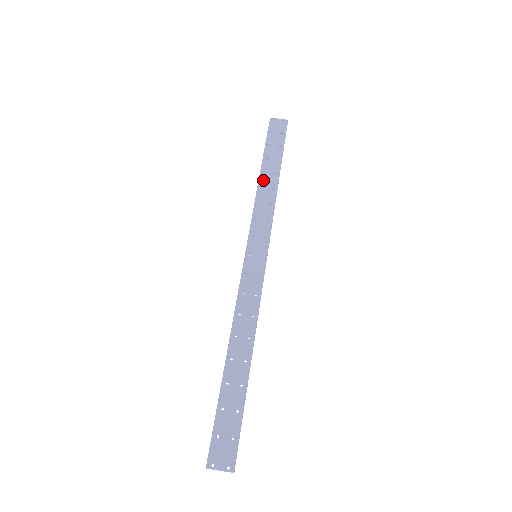
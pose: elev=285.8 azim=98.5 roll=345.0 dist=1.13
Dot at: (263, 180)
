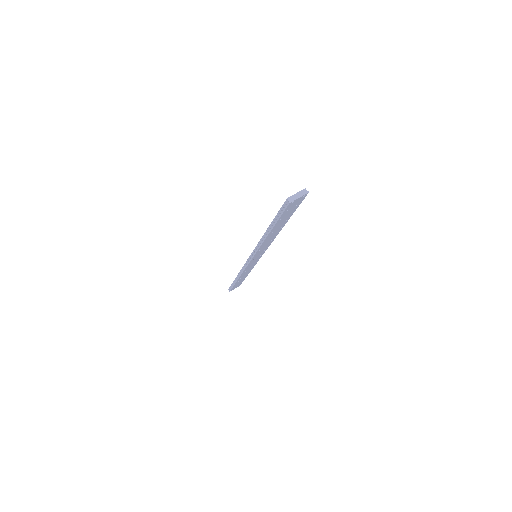
Dot at: occluded
